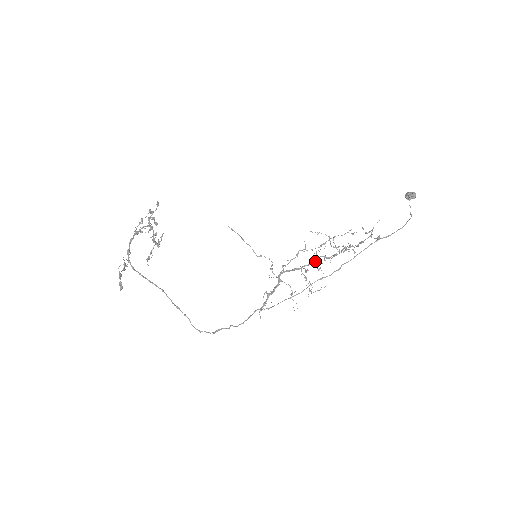
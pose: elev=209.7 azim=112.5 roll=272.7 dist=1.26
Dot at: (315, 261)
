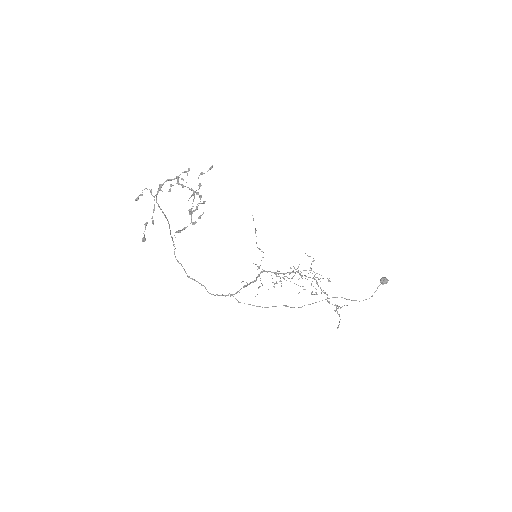
Dot at: occluded
